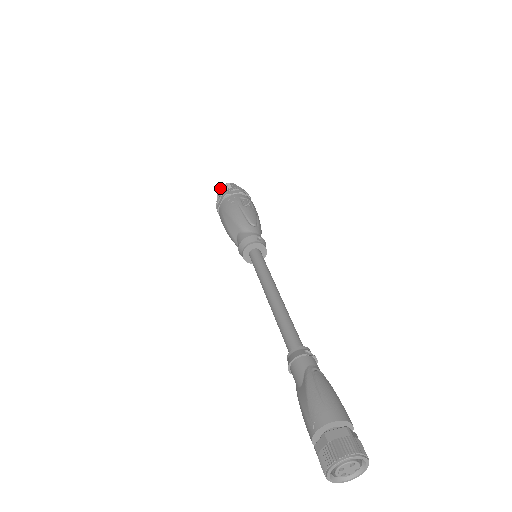
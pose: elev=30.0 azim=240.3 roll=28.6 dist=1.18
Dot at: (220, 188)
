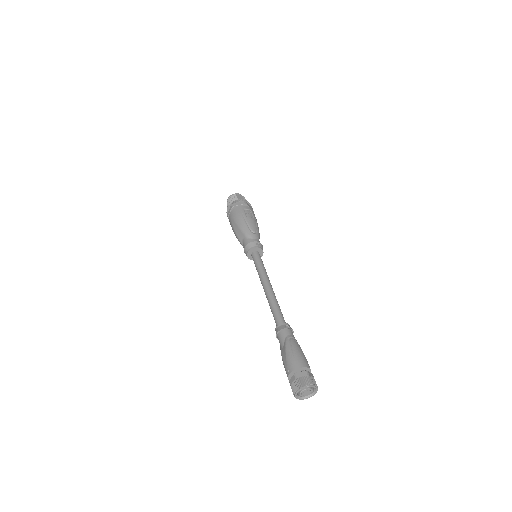
Dot at: (229, 198)
